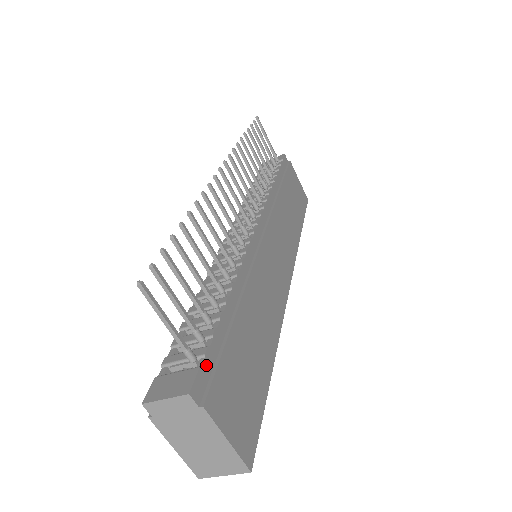
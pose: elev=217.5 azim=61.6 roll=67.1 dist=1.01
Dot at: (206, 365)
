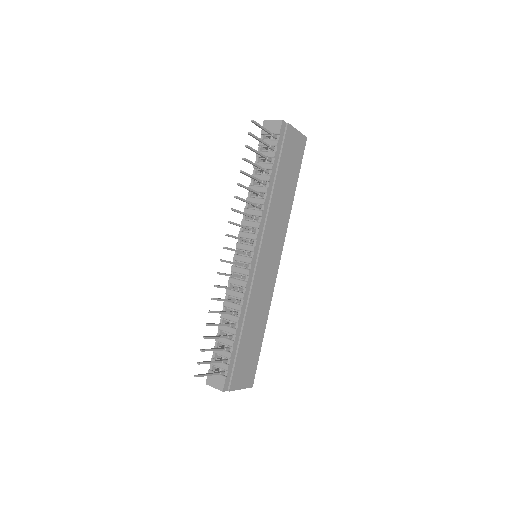
Dot at: (228, 373)
